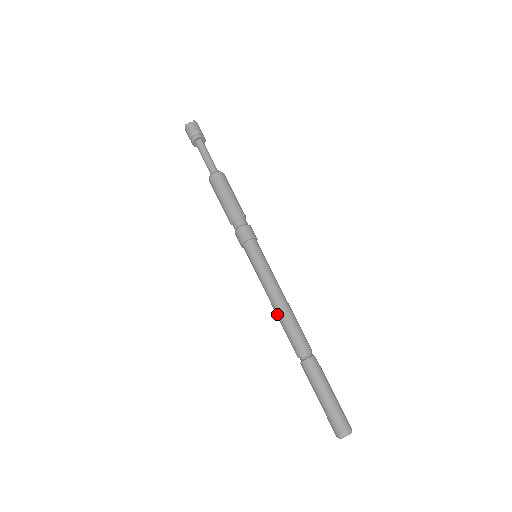
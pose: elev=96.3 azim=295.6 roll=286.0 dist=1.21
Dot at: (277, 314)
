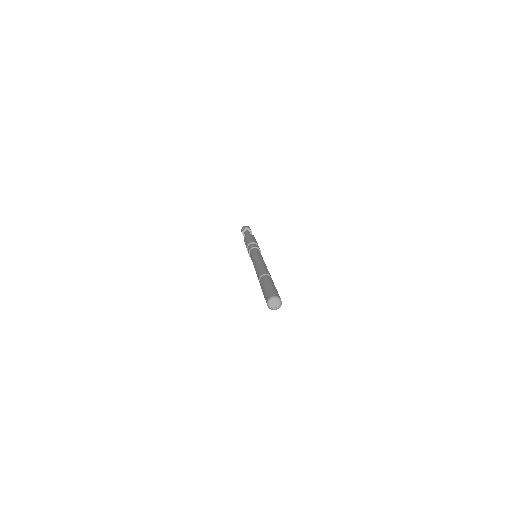
Dot at: (256, 267)
